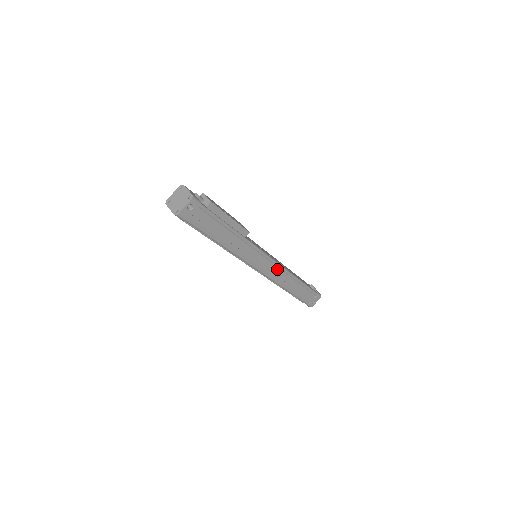
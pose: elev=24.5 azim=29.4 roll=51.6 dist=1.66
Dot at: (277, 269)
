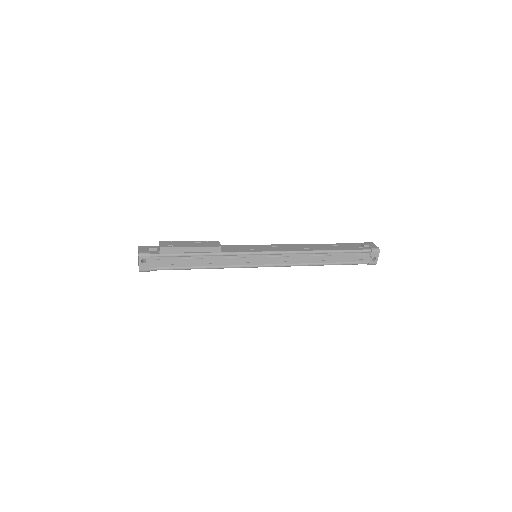
Dot at: (286, 256)
